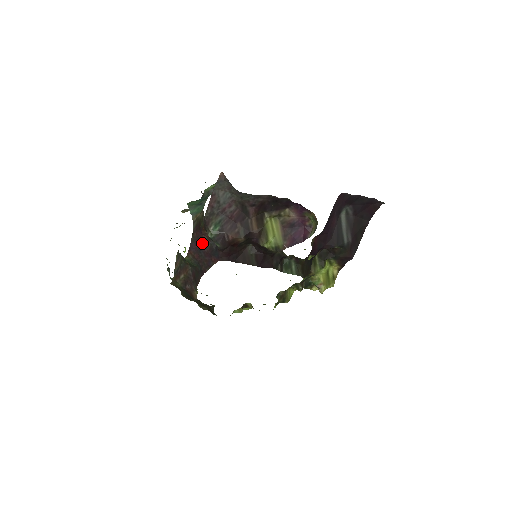
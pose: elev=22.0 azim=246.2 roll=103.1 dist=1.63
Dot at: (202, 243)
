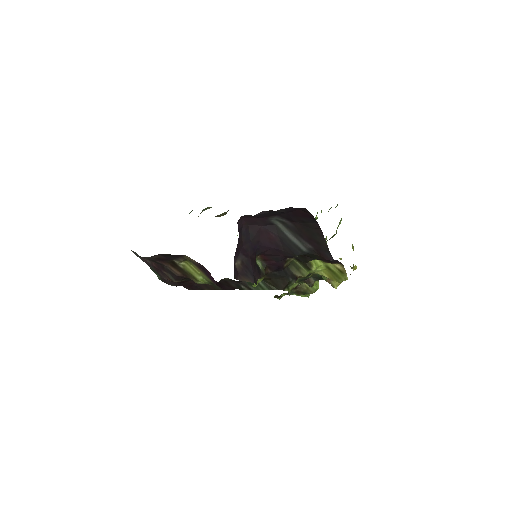
Dot at: occluded
